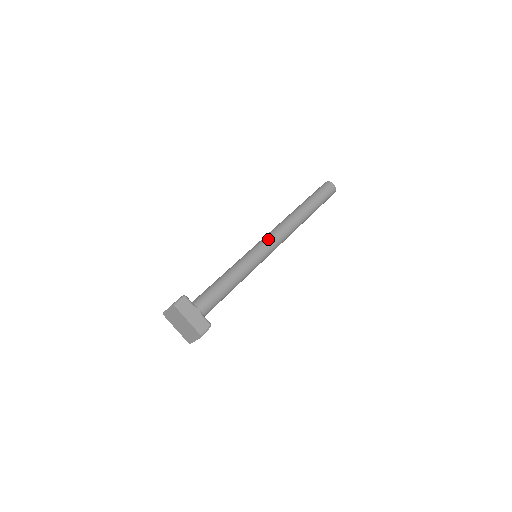
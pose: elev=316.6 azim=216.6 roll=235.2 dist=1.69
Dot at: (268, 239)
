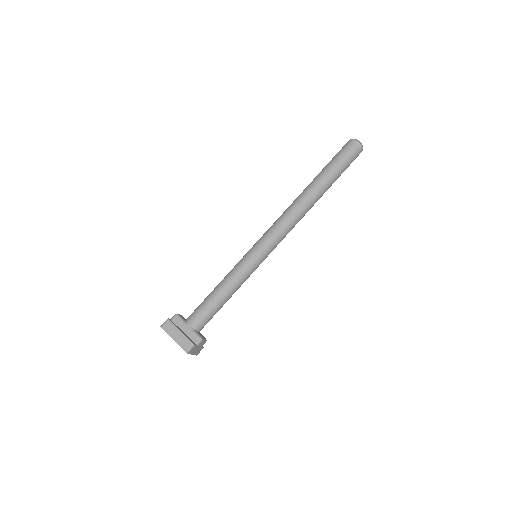
Dot at: (265, 235)
